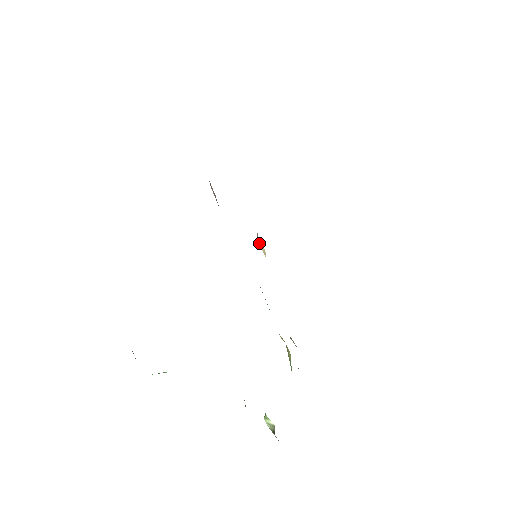
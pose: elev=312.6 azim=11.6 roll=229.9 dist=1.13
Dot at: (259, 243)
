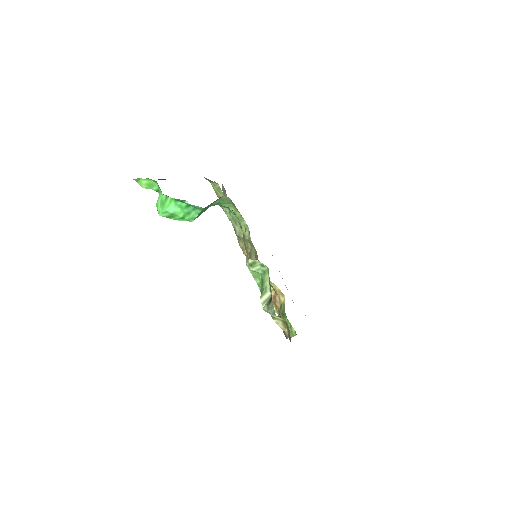
Dot at: occluded
